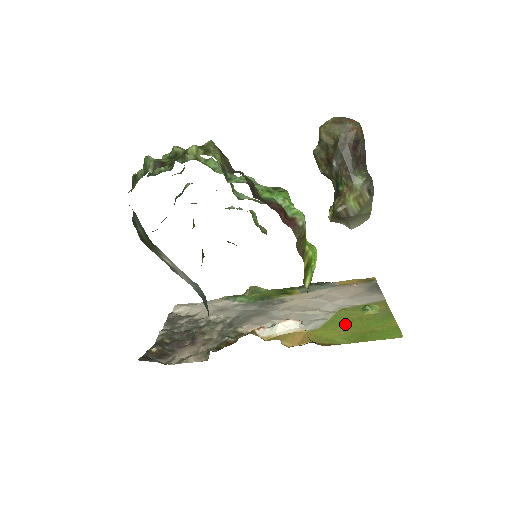
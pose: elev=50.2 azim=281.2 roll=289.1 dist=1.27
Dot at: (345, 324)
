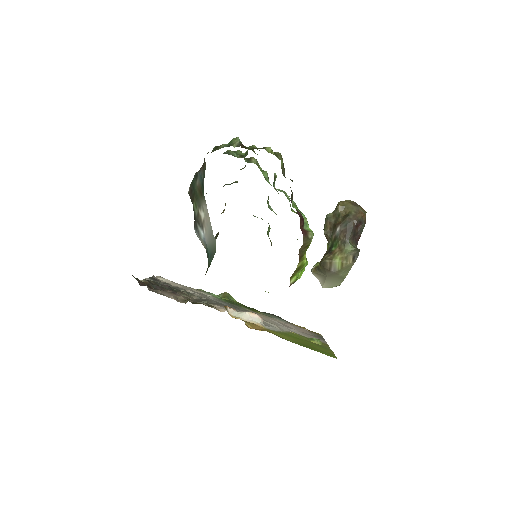
Dot at: (295, 338)
